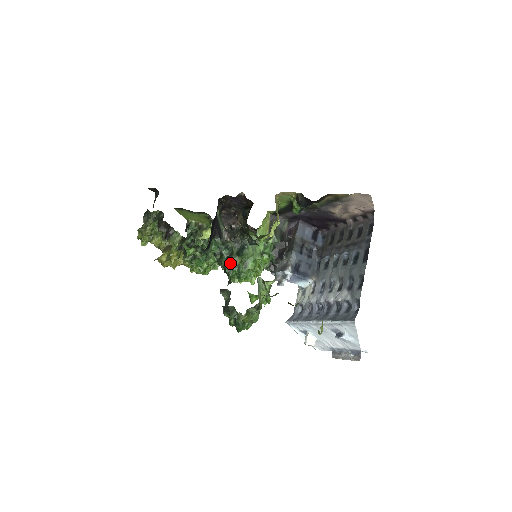
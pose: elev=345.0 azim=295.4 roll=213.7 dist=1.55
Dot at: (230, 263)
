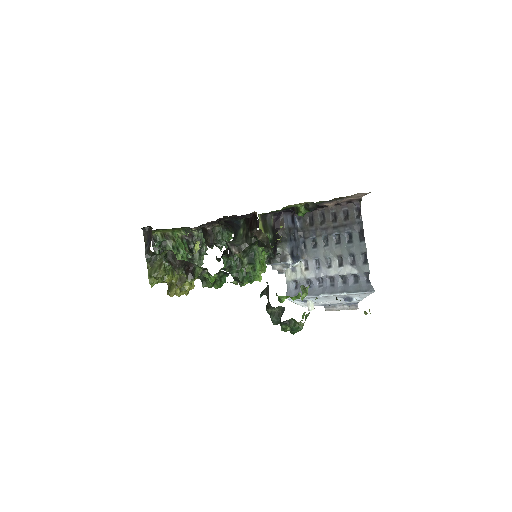
Dot at: (241, 272)
